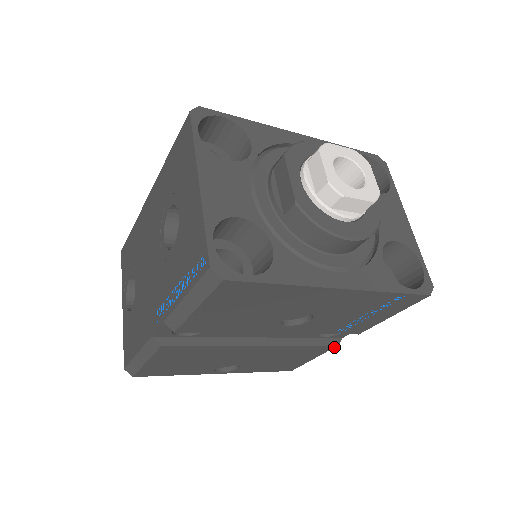
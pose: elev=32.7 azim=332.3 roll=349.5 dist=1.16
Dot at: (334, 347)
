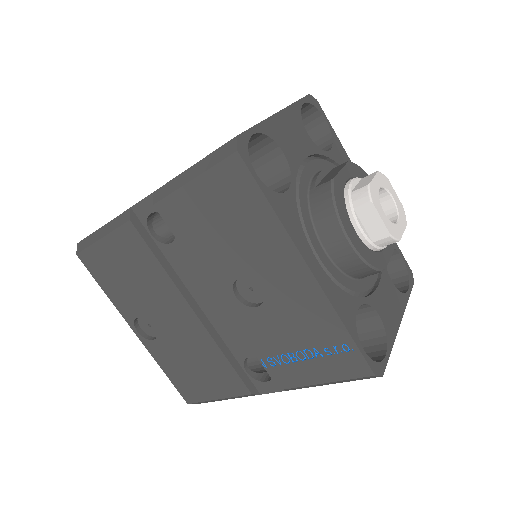
Dot at: (247, 394)
